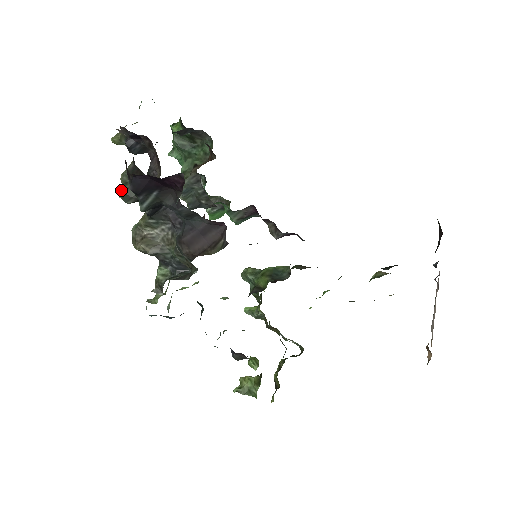
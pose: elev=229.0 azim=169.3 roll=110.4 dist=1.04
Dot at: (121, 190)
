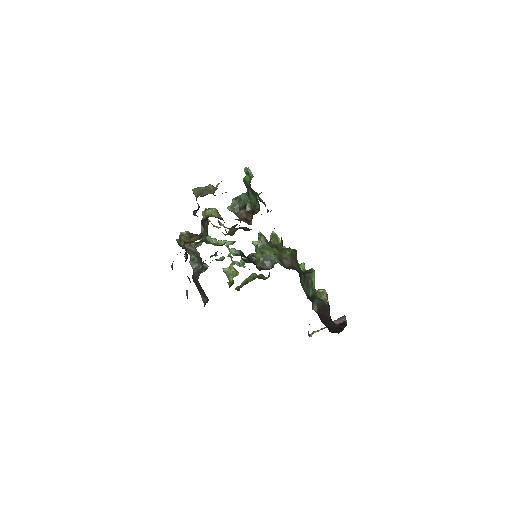
Dot at: (177, 240)
